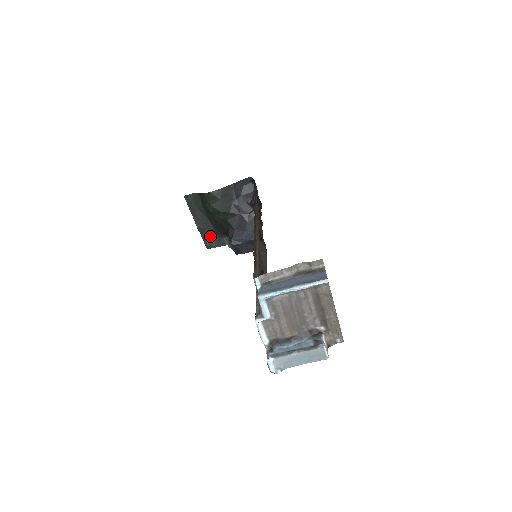
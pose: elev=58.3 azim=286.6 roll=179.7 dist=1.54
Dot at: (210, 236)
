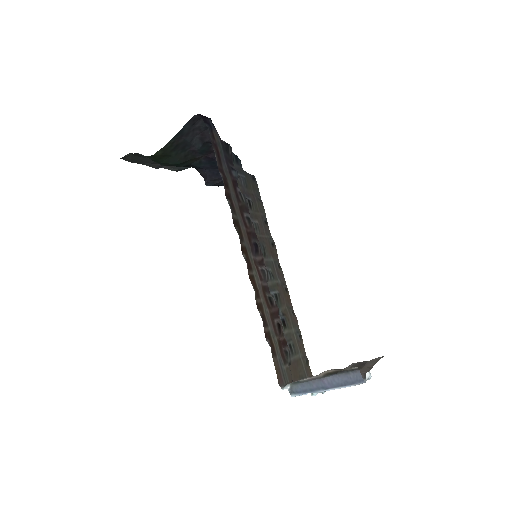
Dot at: occluded
